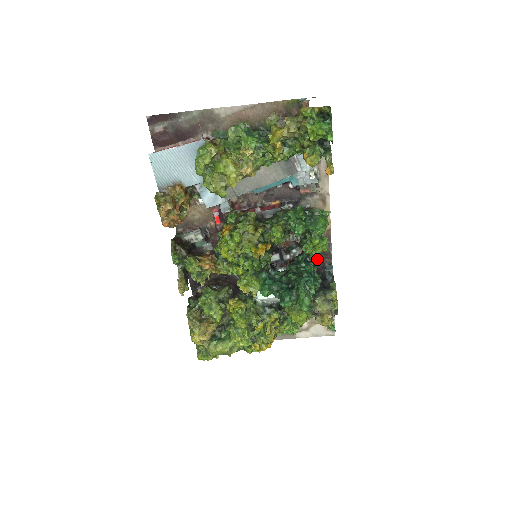
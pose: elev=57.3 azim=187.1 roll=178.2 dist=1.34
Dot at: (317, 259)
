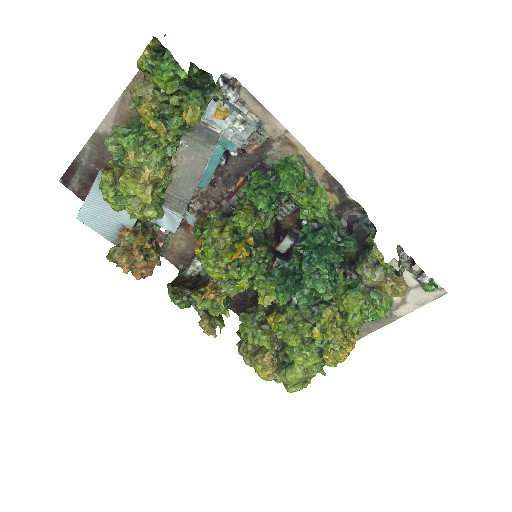
Dot at: (326, 220)
